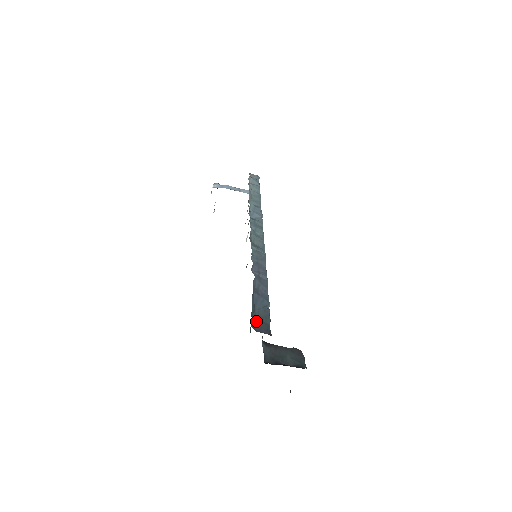
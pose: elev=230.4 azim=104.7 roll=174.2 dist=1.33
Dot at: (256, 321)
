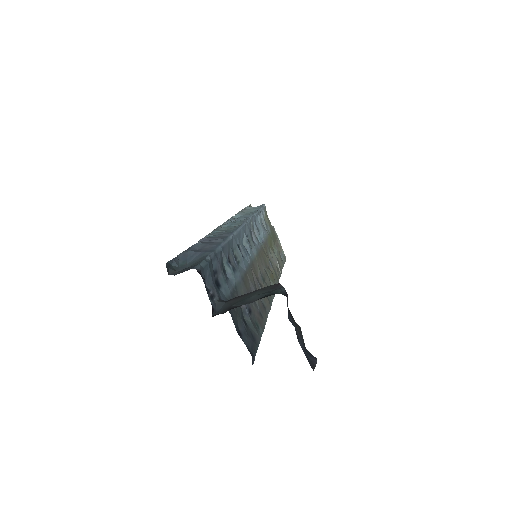
Dot at: (181, 270)
